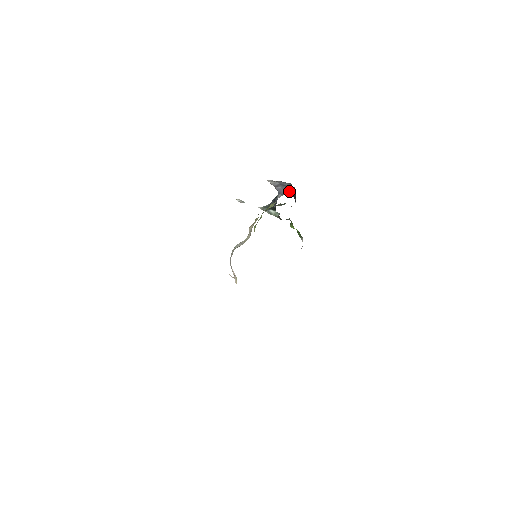
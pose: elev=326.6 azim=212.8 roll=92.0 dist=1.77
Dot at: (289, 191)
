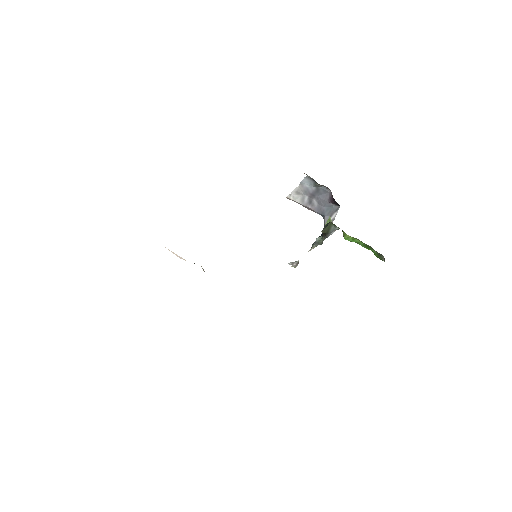
Dot at: (328, 201)
